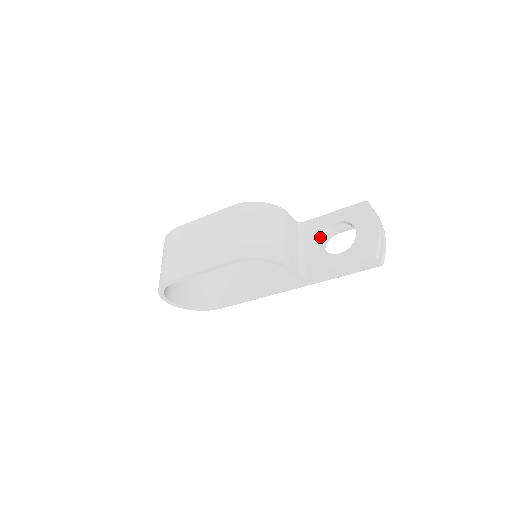
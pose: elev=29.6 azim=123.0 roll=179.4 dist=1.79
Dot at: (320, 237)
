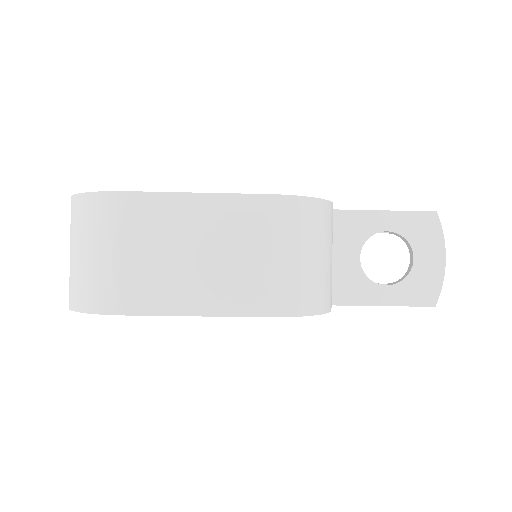
Dot at: (359, 248)
